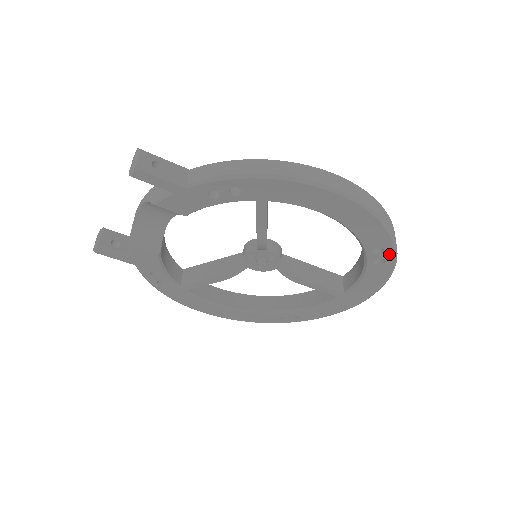
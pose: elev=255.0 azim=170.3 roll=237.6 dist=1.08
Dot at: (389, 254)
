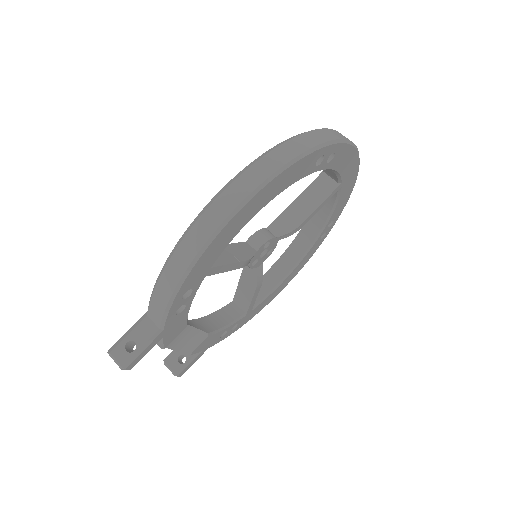
Dot at: (329, 150)
